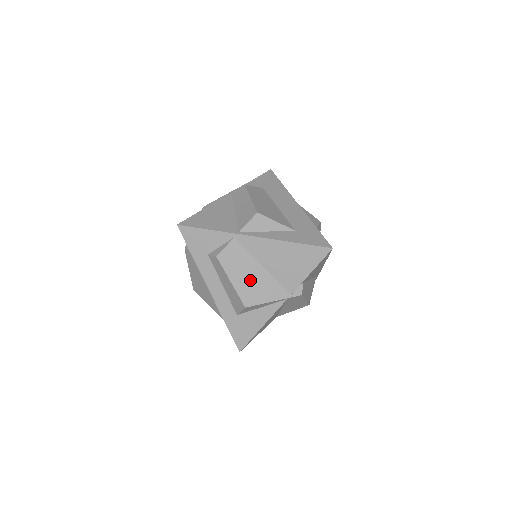
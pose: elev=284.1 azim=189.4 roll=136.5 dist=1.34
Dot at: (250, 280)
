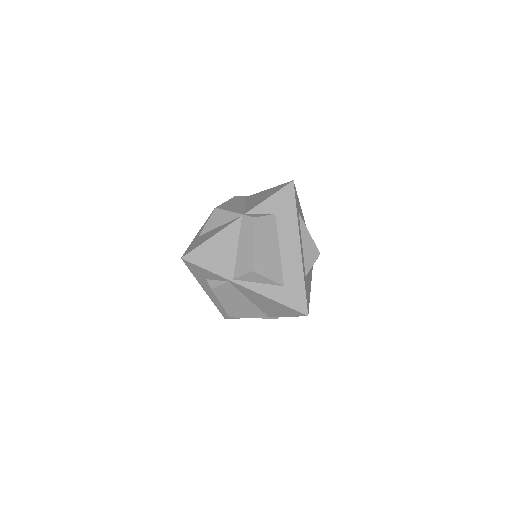
Dot at: (237, 305)
